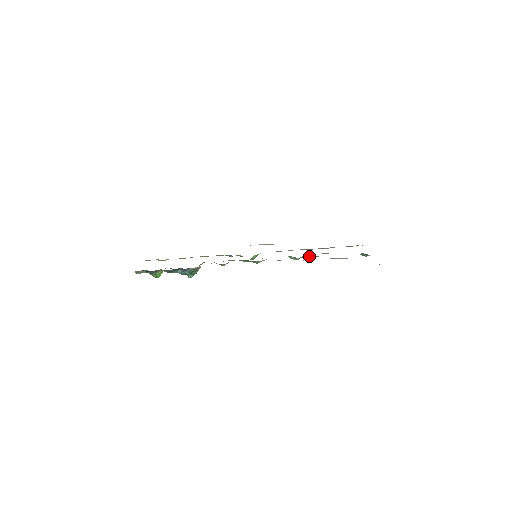
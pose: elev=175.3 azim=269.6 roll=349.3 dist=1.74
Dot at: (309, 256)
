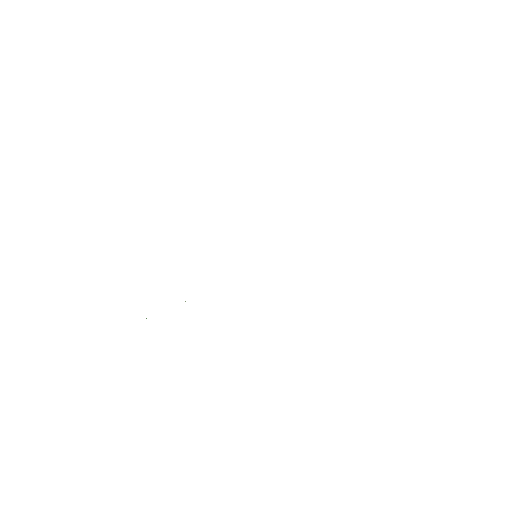
Dot at: occluded
